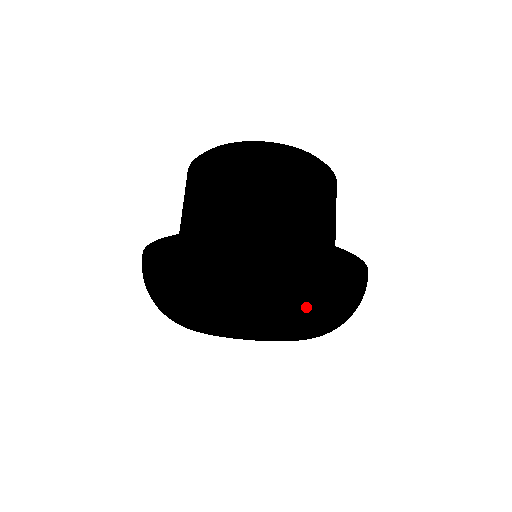
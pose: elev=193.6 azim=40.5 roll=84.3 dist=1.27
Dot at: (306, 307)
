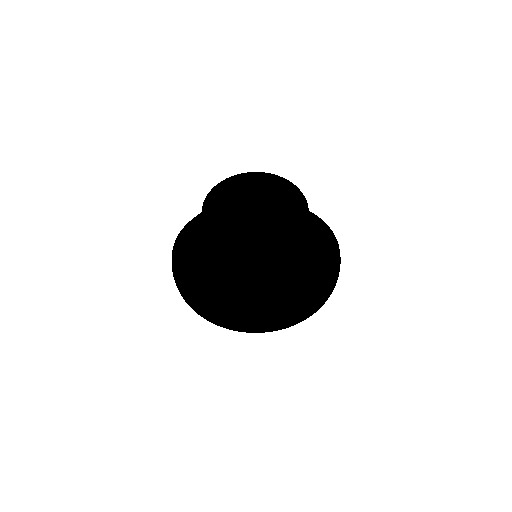
Dot at: (323, 272)
